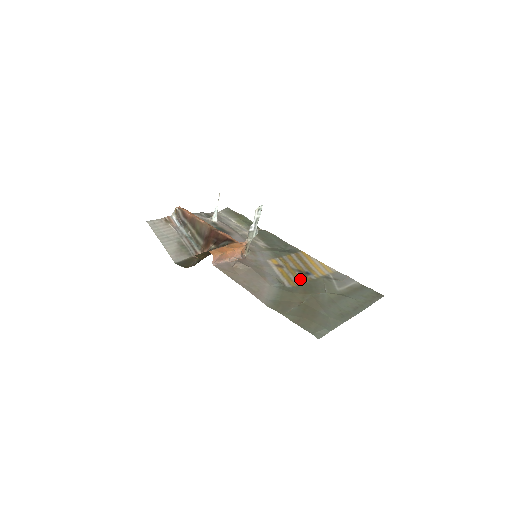
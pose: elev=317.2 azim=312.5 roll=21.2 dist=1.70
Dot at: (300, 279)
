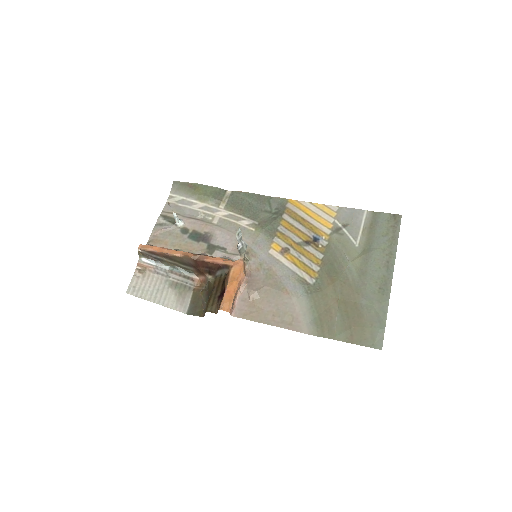
Dot at: (315, 258)
